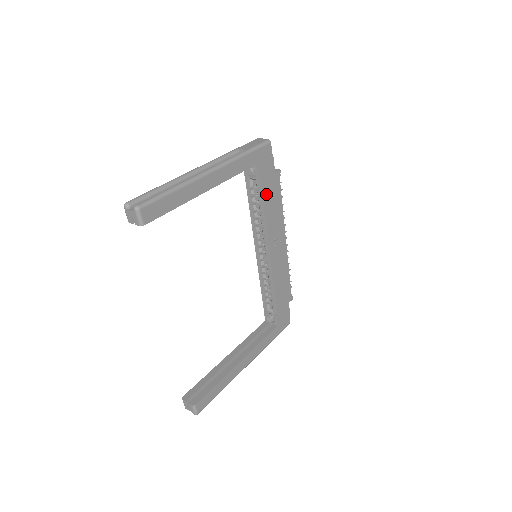
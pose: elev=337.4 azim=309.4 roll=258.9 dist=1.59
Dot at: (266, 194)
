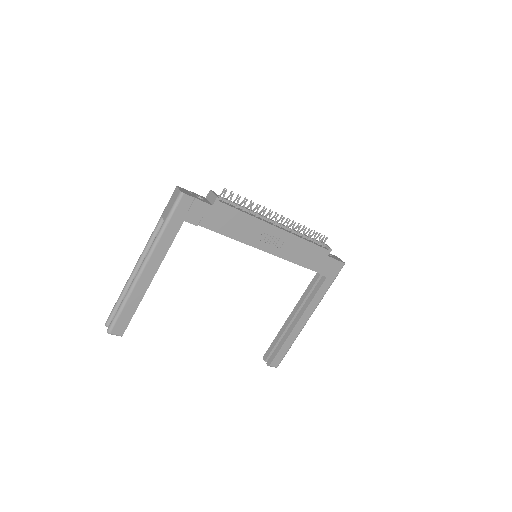
Dot at: (217, 226)
